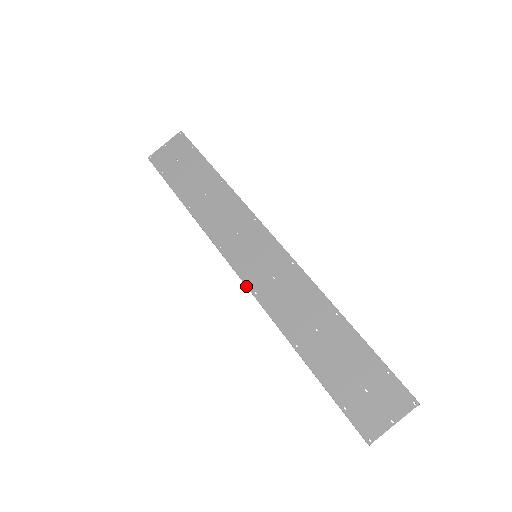
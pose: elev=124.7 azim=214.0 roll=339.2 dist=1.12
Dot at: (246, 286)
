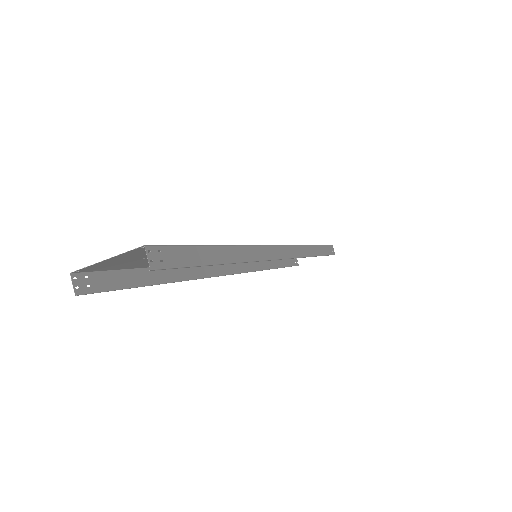
Dot at: occluded
